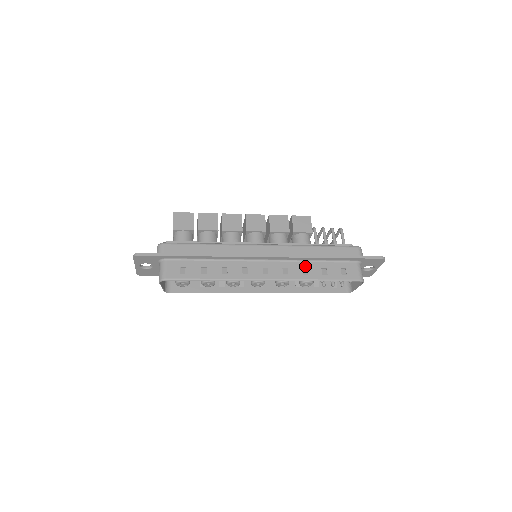
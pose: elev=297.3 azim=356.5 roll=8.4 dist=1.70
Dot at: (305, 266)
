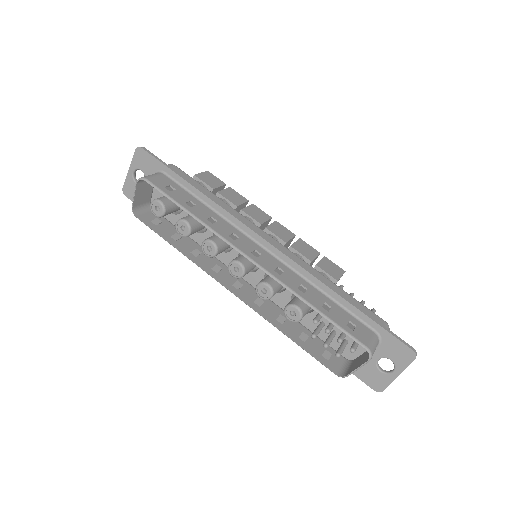
Dot at: (306, 286)
